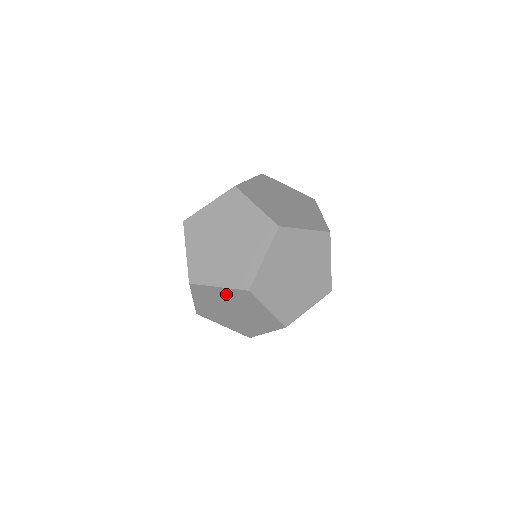
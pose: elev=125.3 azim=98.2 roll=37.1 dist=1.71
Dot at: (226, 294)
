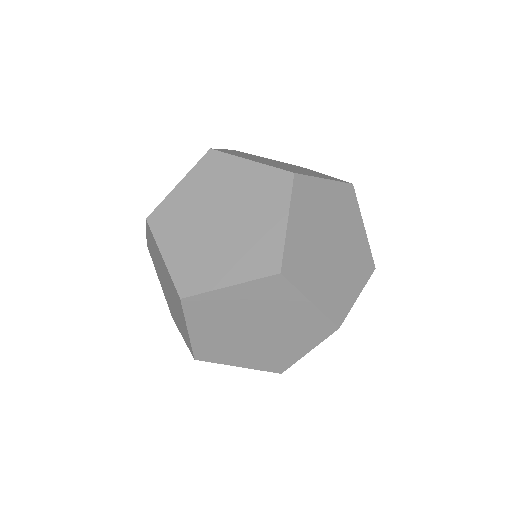
Dot at: (166, 271)
